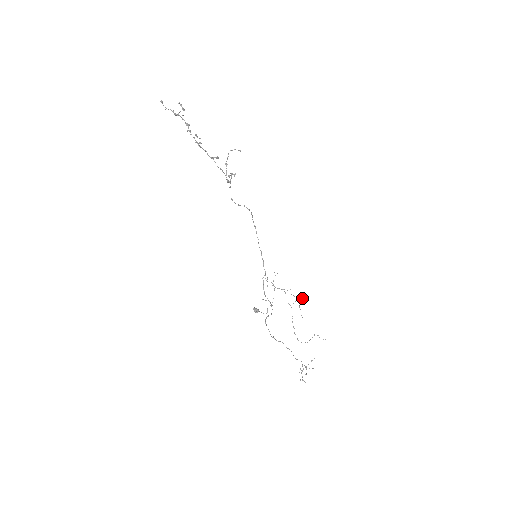
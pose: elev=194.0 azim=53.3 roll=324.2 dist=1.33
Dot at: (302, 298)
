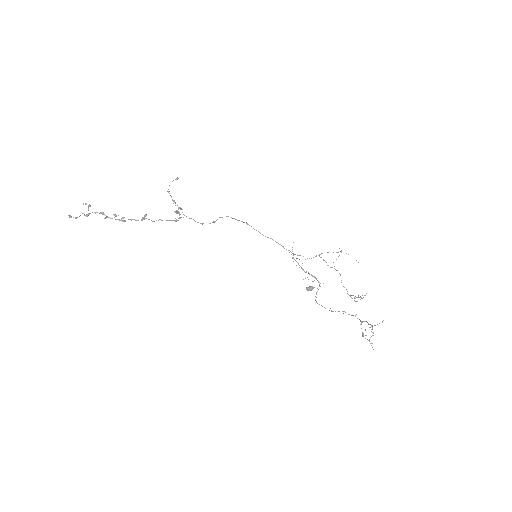
Dot at: (341, 251)
